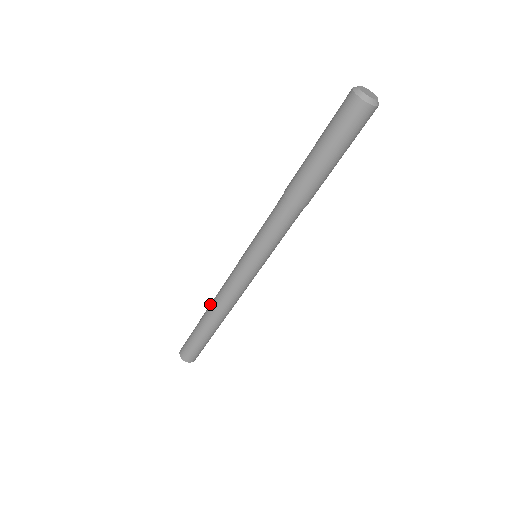
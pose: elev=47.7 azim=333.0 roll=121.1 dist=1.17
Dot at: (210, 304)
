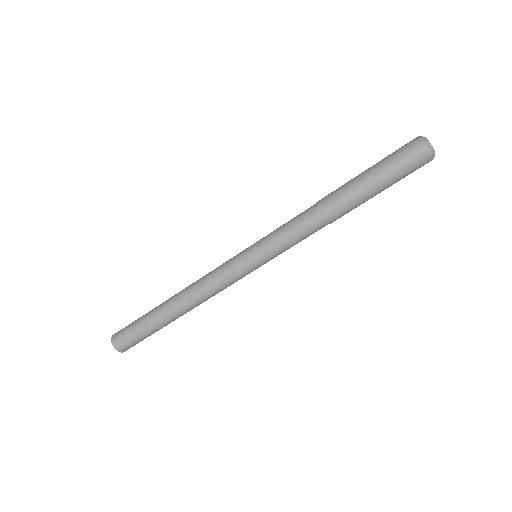
Dot at: occluded
